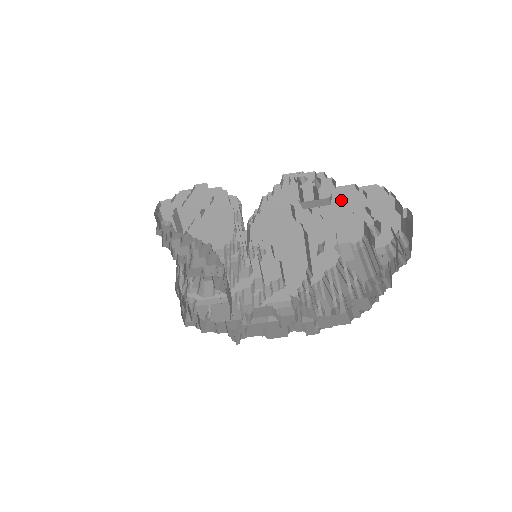
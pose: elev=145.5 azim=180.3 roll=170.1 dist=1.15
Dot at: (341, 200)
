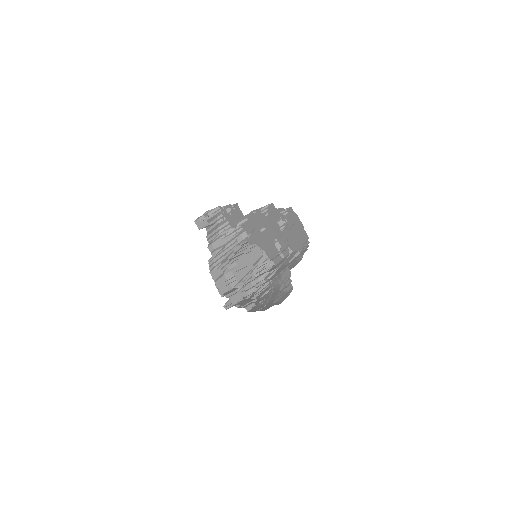
Dot at: (250, 222)
